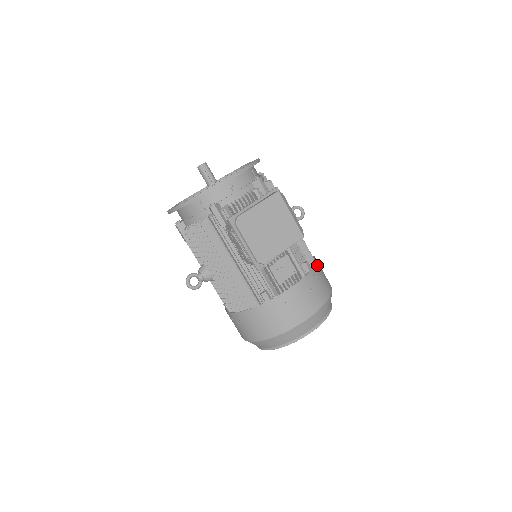
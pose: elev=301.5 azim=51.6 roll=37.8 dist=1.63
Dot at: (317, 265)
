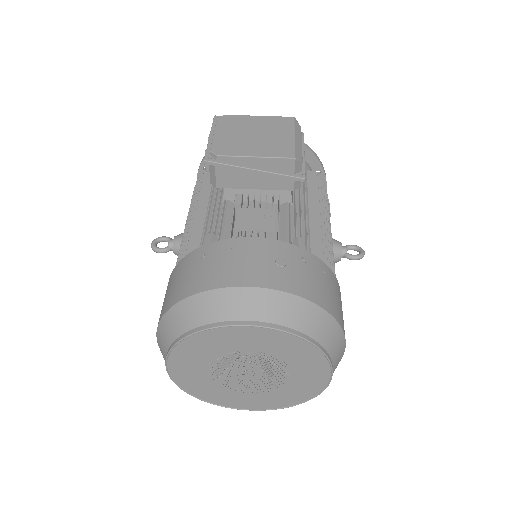
Dot at: (325, 267)
